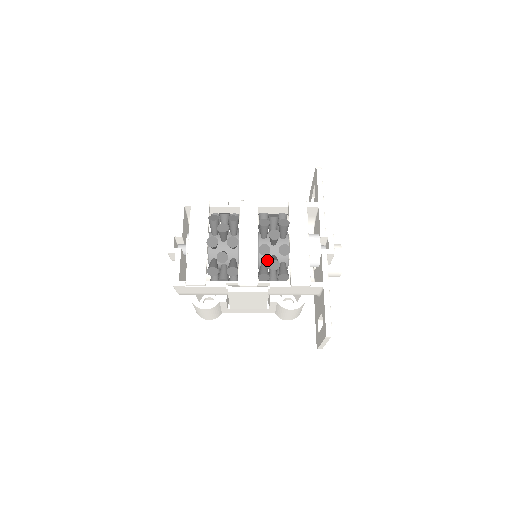
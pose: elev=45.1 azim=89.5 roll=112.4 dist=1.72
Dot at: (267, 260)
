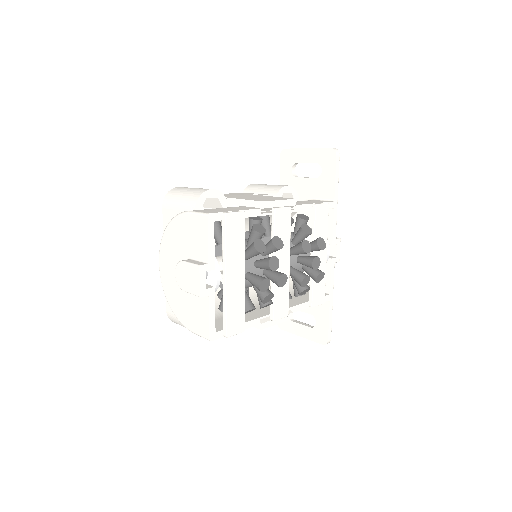
Dot at: occluded
